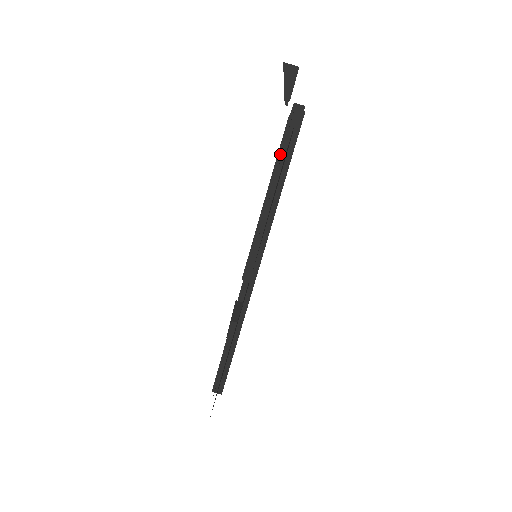
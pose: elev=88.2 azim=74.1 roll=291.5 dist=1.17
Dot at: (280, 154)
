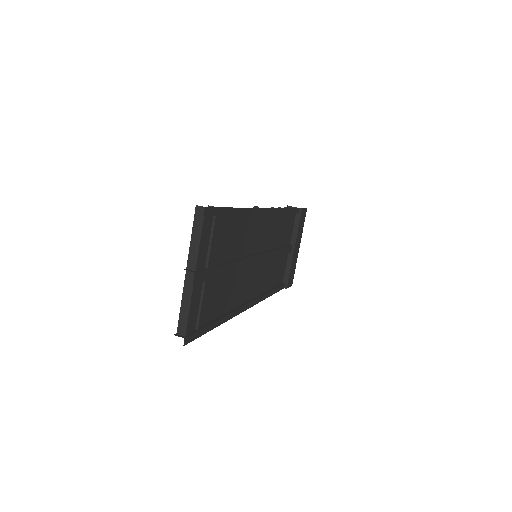
Dot at: occluded
